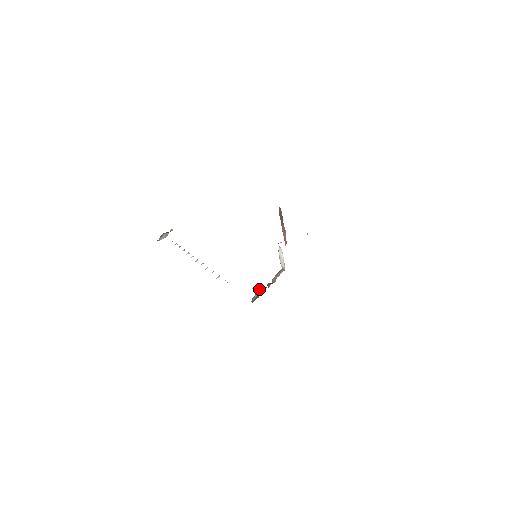
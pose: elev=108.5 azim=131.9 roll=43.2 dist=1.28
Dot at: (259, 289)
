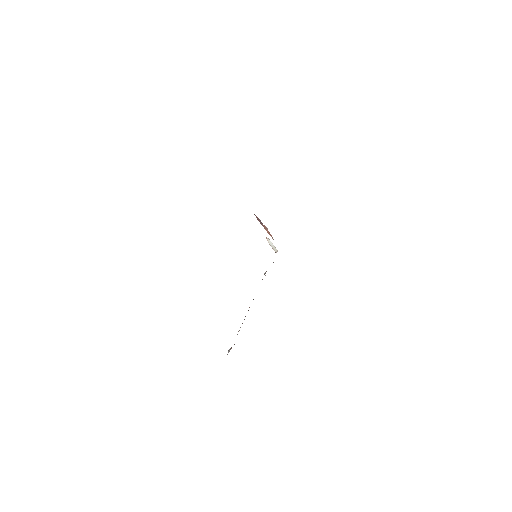
Dot at: (265, 273)
